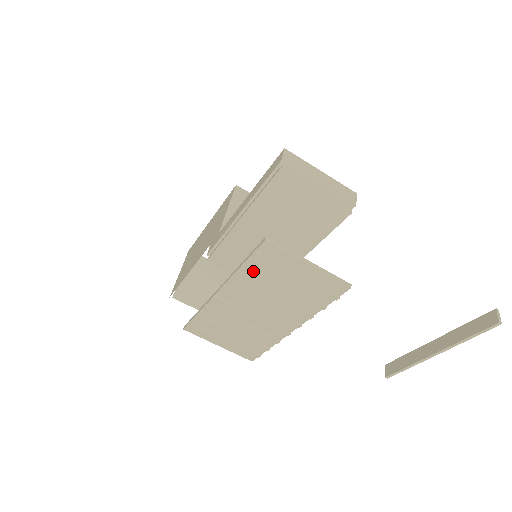
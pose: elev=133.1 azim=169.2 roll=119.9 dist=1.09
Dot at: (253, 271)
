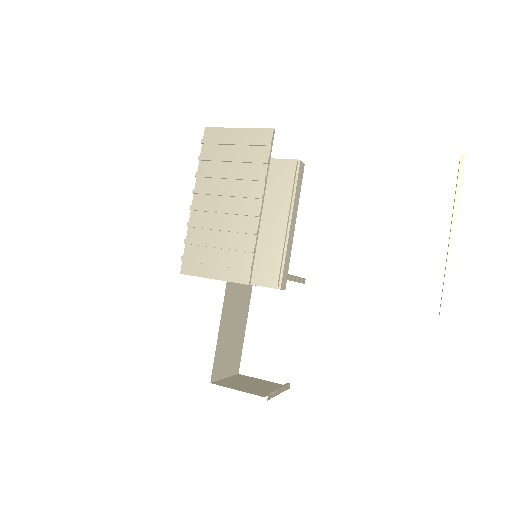
Dot at: (207, 158)
